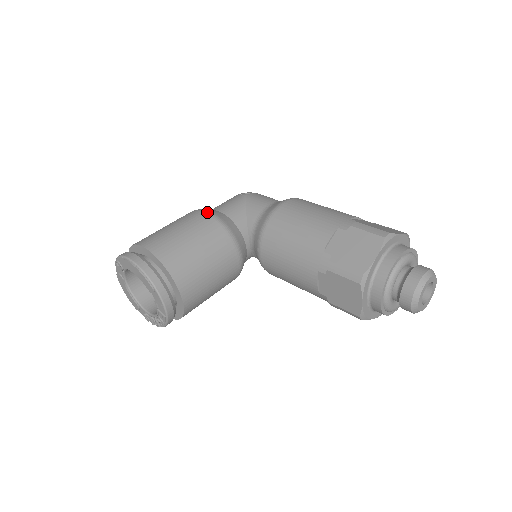
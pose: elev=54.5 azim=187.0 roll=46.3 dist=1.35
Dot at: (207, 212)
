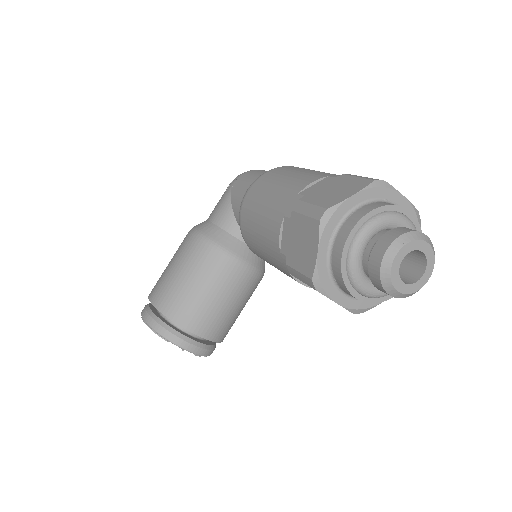
Dot at: (193, 233)
